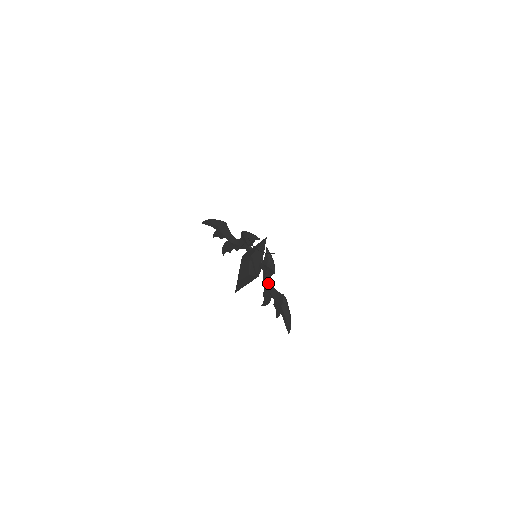
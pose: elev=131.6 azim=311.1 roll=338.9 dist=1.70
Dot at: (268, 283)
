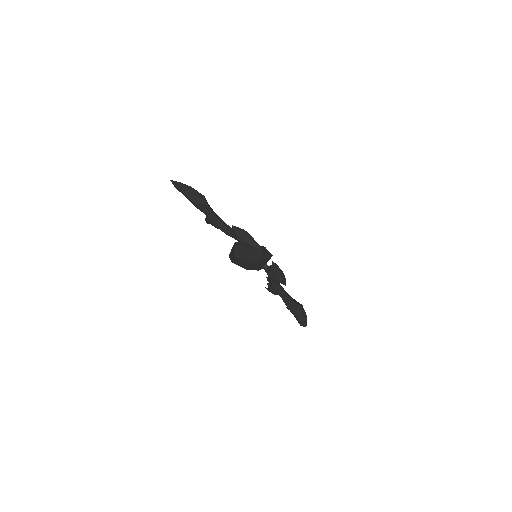
Dot at: (275, 286)
